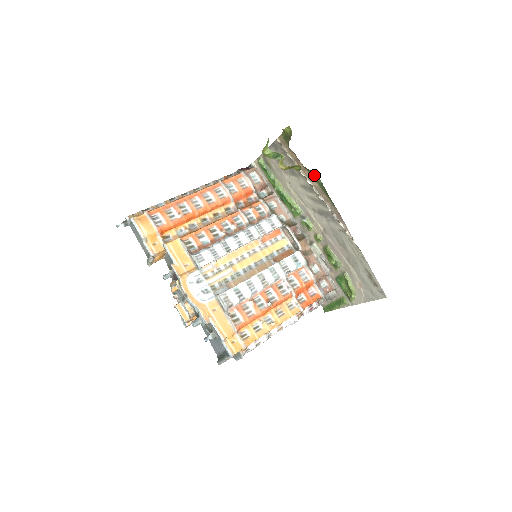
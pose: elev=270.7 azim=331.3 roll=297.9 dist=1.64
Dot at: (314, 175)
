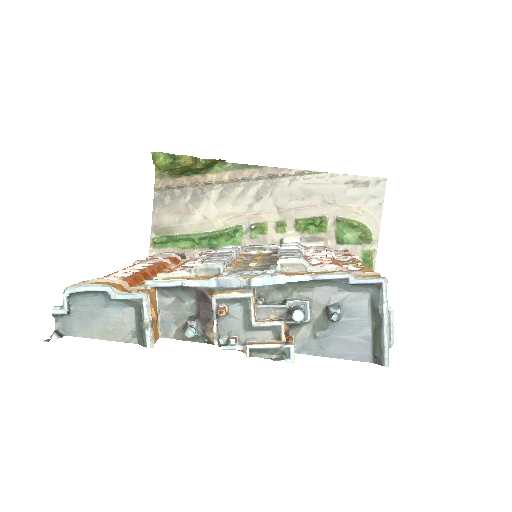
Dot at: (219, 168)
